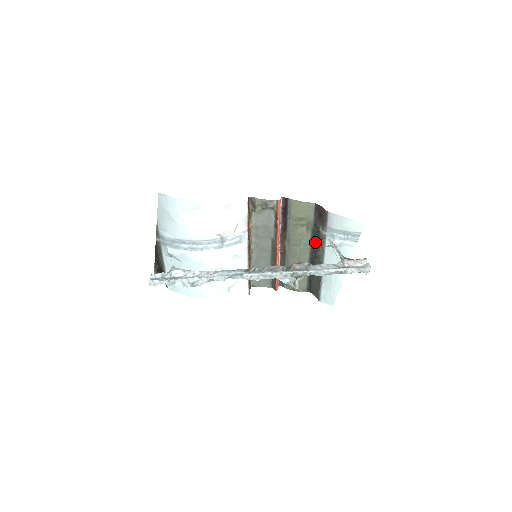
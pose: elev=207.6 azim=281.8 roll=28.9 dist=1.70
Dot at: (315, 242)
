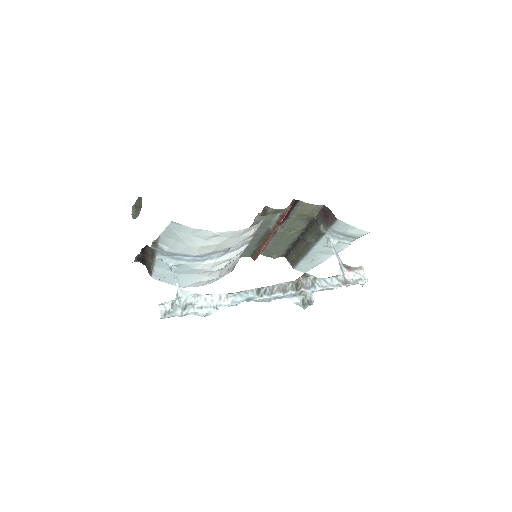
Dot at: (308, 229)
